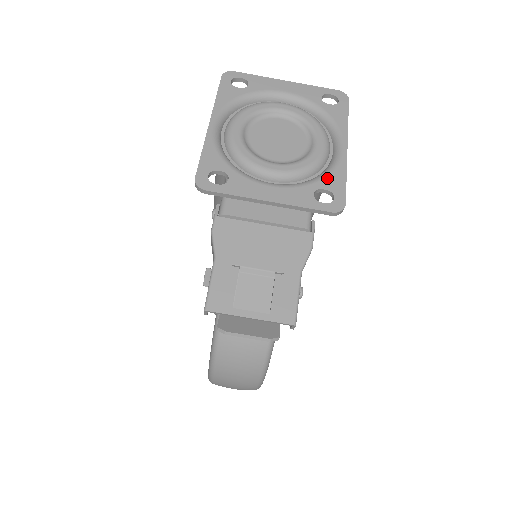
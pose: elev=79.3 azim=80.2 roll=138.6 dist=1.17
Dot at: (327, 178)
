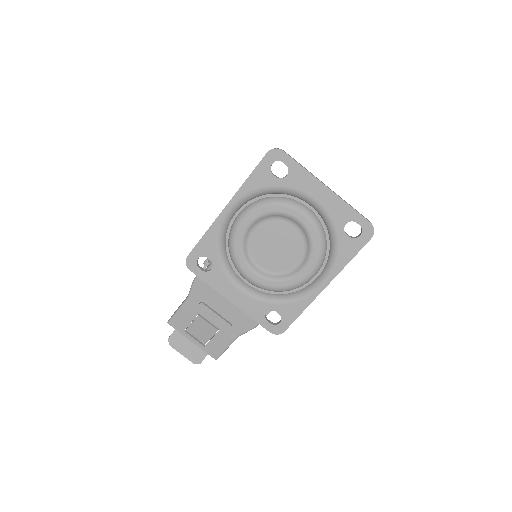
Dot at: (287, 305)
